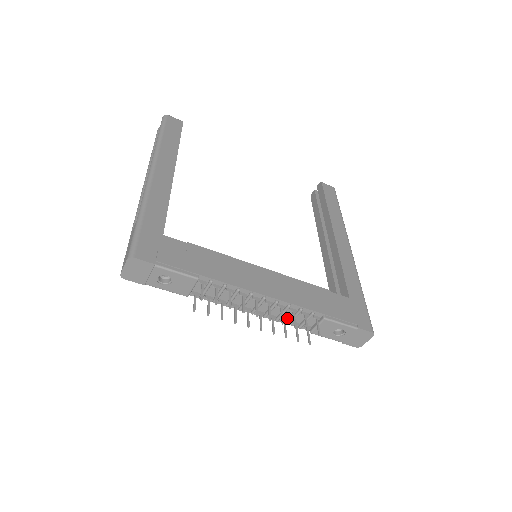
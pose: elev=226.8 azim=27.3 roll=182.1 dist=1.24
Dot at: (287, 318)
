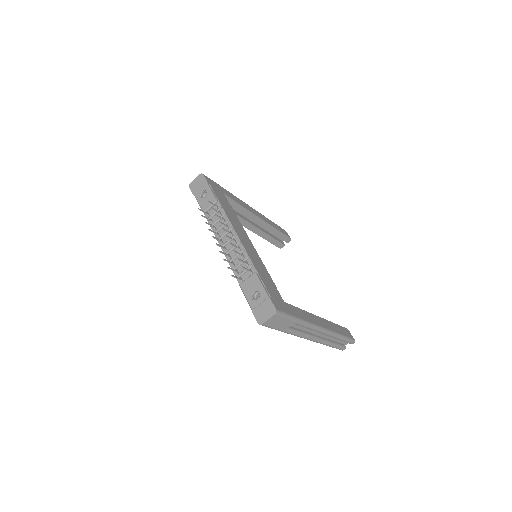
Dot at: (236, 264)
